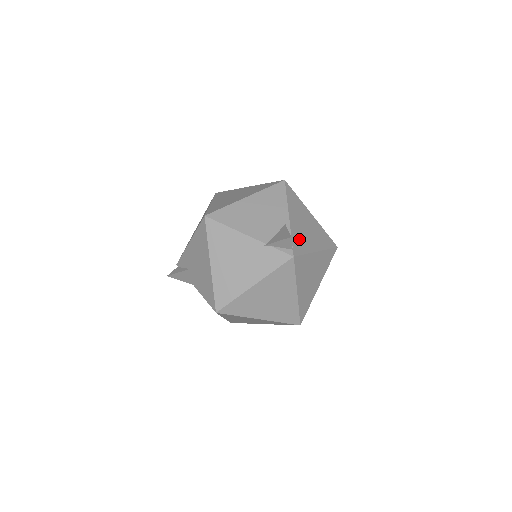
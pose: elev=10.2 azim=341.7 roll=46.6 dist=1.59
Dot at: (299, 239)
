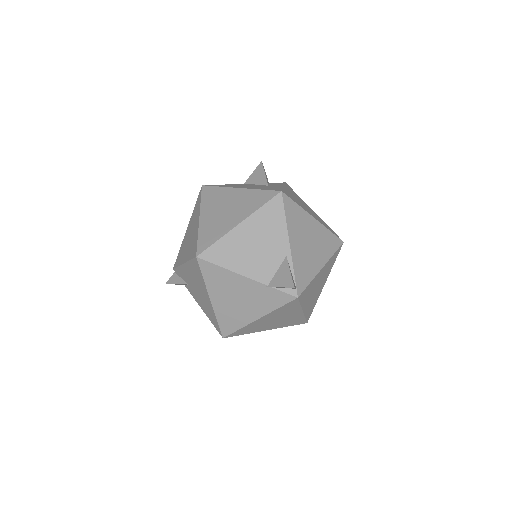
Dot at: (302, 268)
